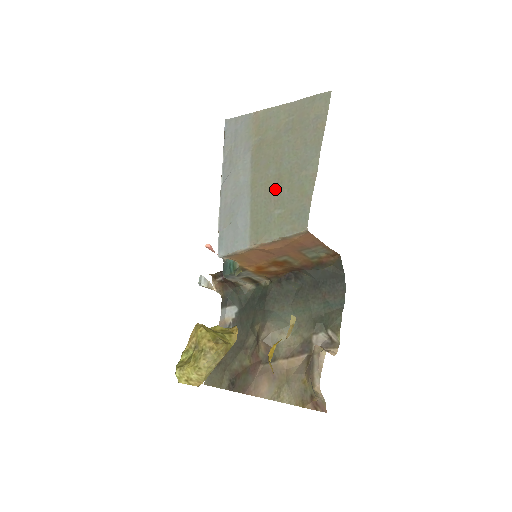
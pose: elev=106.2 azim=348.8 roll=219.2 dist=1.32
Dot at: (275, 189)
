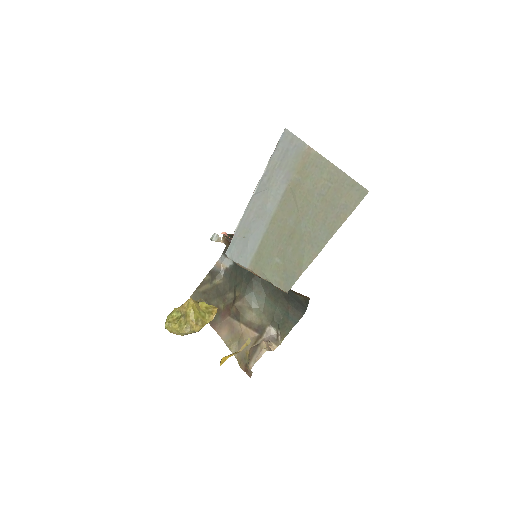
Dot at: (285, 240)
